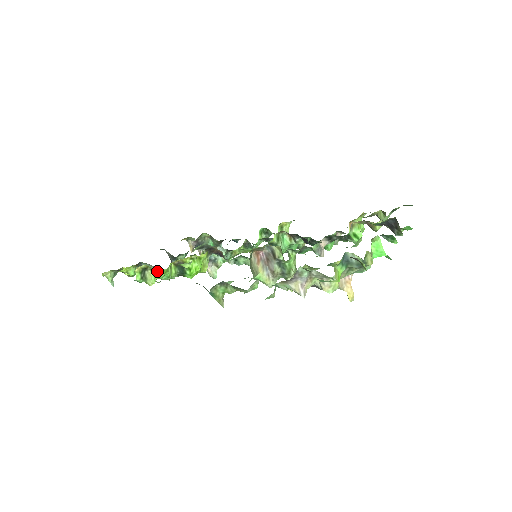
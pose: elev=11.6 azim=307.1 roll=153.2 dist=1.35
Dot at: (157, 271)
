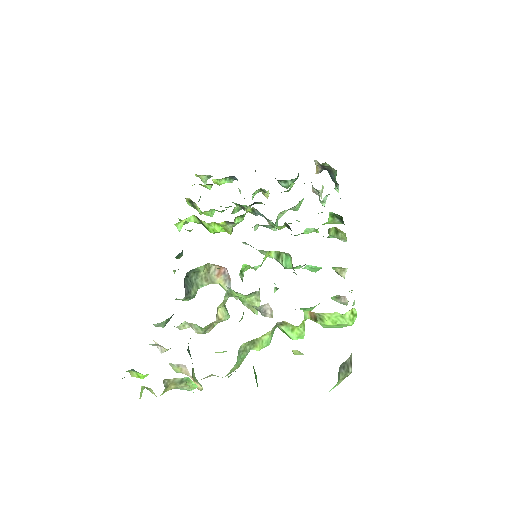
Dot at: (199, 208)
